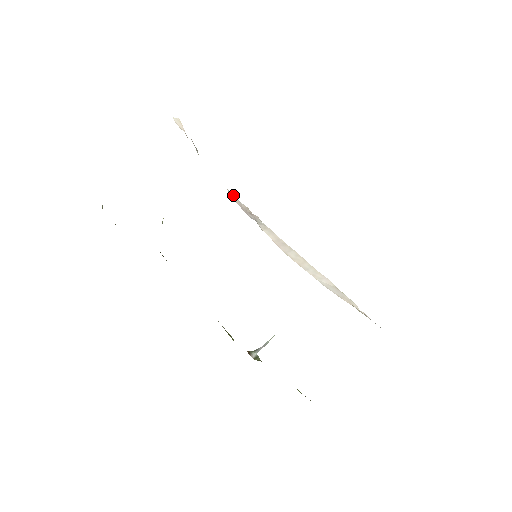
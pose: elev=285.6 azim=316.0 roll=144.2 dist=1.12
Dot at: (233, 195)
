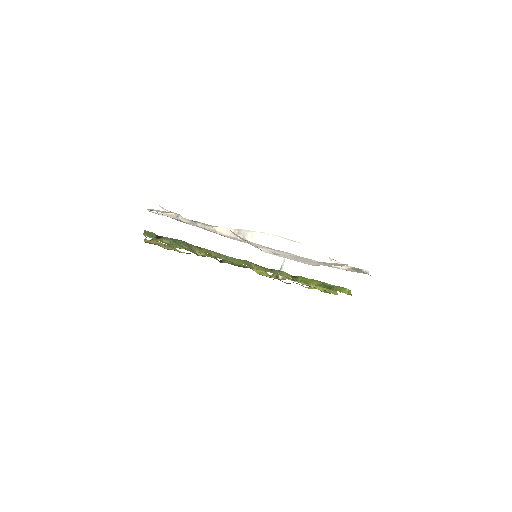
Dot at: (221, 229)
